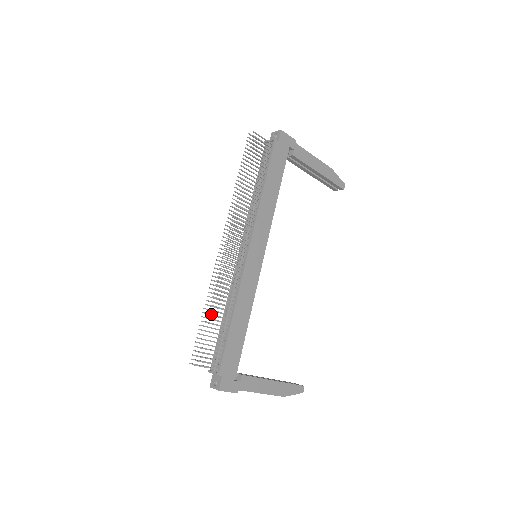
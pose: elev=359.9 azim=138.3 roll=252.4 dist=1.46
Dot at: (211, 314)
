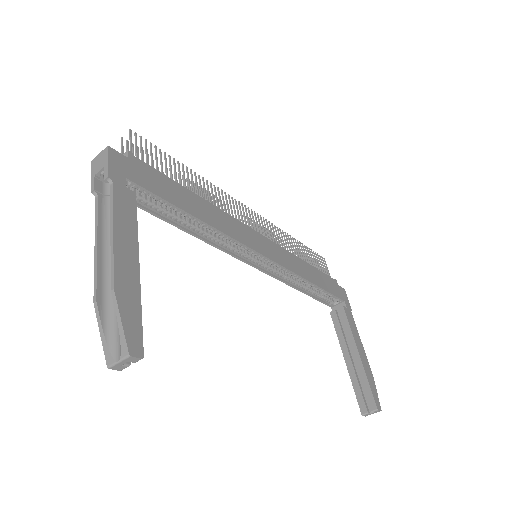
Dot at: occluded
